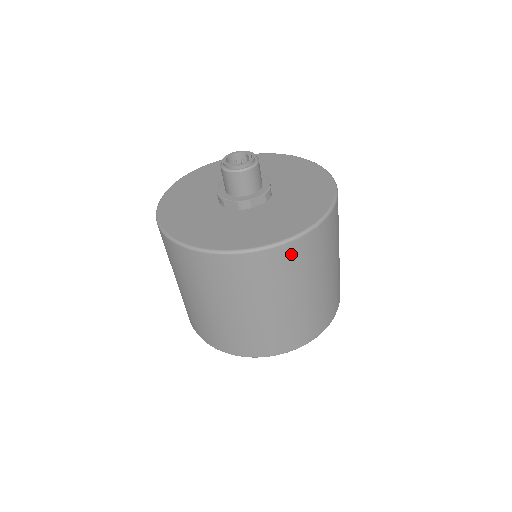
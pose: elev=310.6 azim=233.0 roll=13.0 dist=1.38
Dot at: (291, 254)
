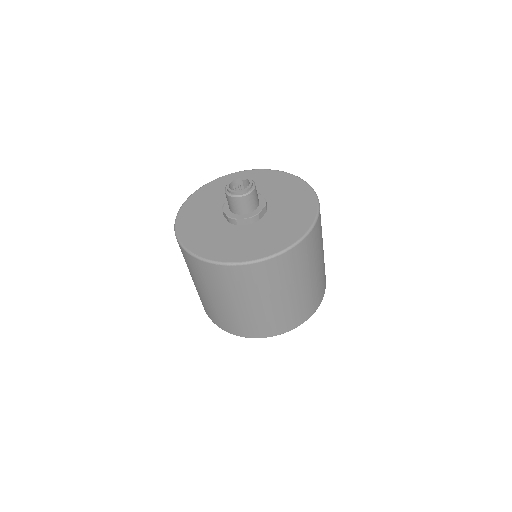
Dot at: (308, 244)
